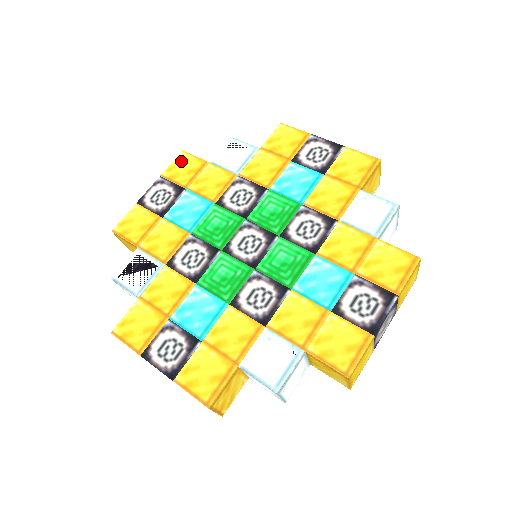
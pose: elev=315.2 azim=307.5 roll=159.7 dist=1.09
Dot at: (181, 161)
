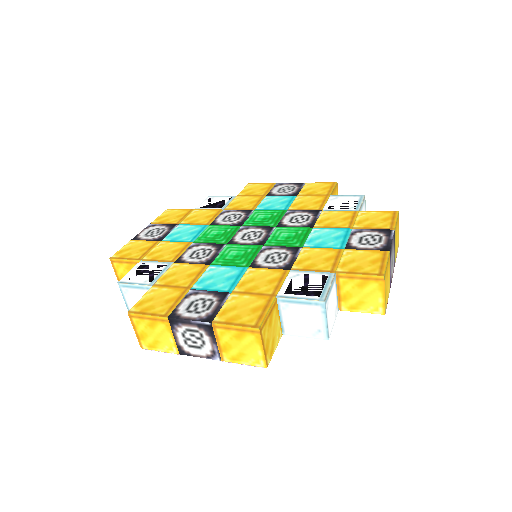
Dot at: (168, 213)
